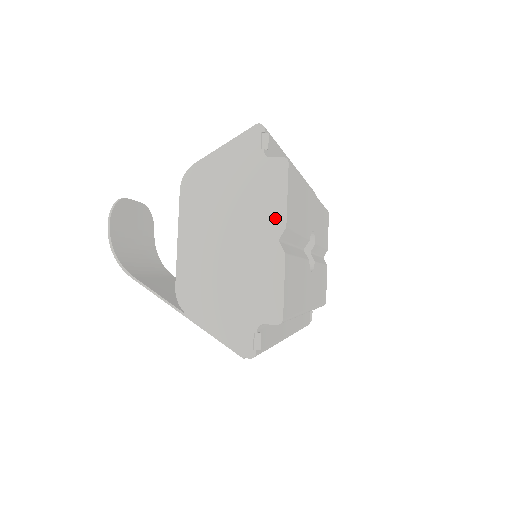
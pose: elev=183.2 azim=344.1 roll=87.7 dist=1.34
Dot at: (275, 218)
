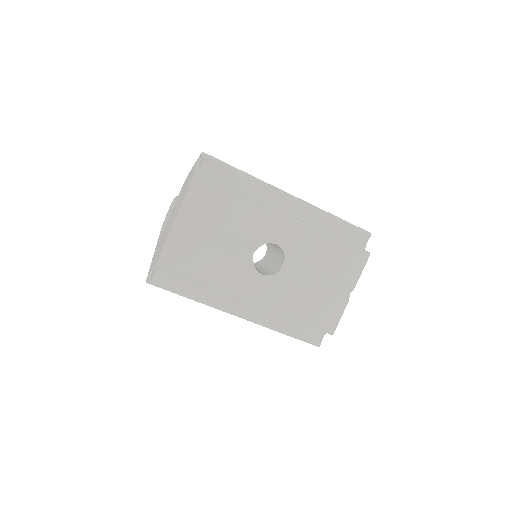
Dot at: (180, 206)
